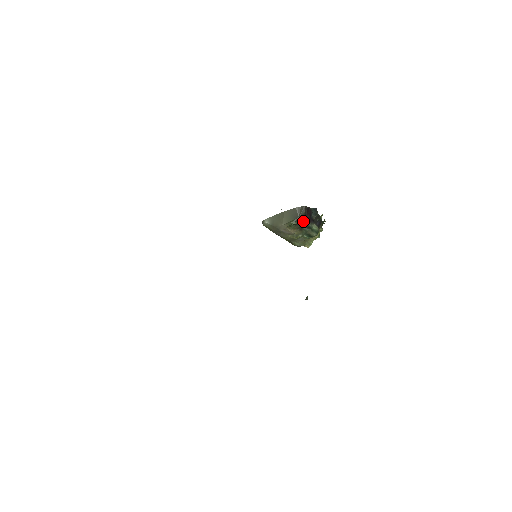
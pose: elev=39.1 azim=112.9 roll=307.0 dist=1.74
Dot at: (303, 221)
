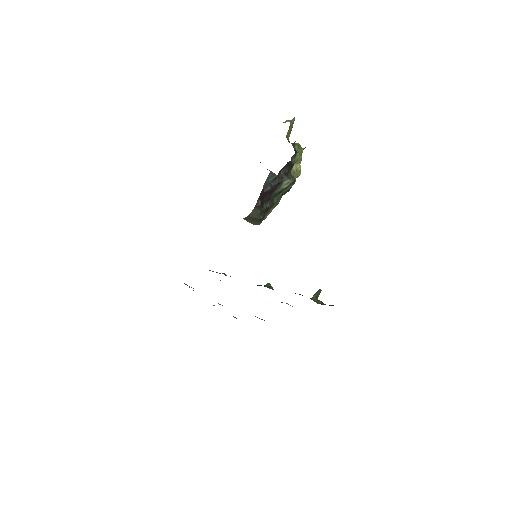
Dot at: (267, 208)
